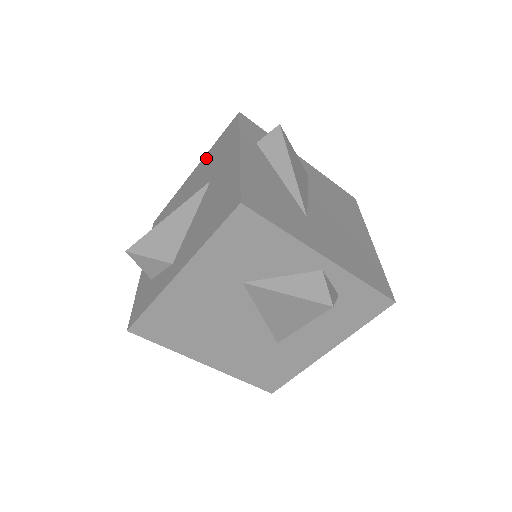
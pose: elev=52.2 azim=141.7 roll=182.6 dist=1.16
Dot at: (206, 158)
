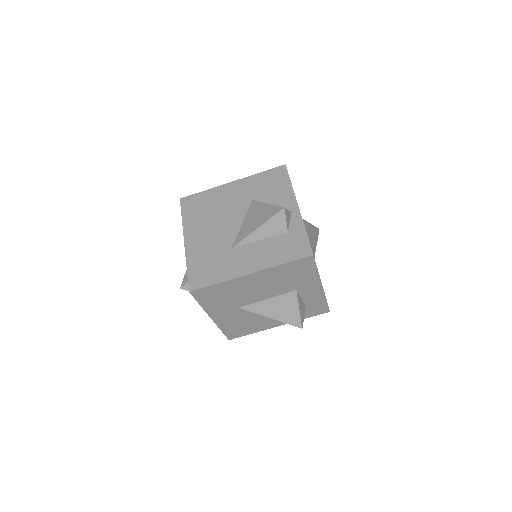
Dot at: occluded
